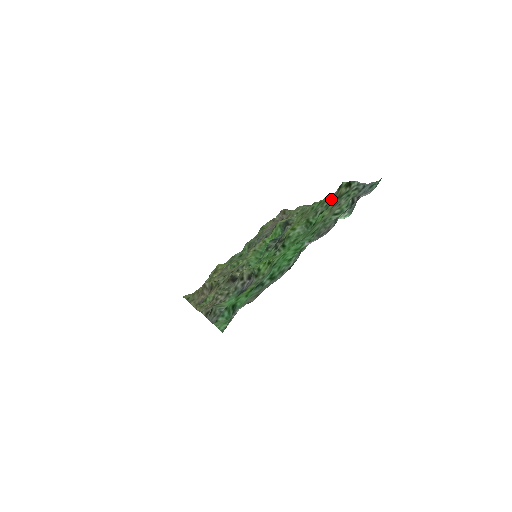
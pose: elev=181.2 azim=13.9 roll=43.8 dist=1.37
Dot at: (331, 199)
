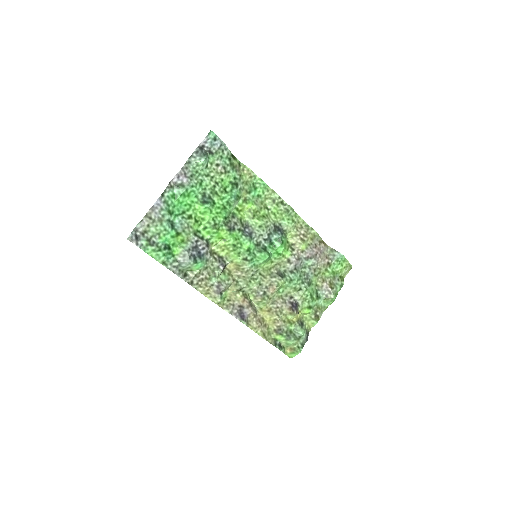
Dot at: (240, 175)
